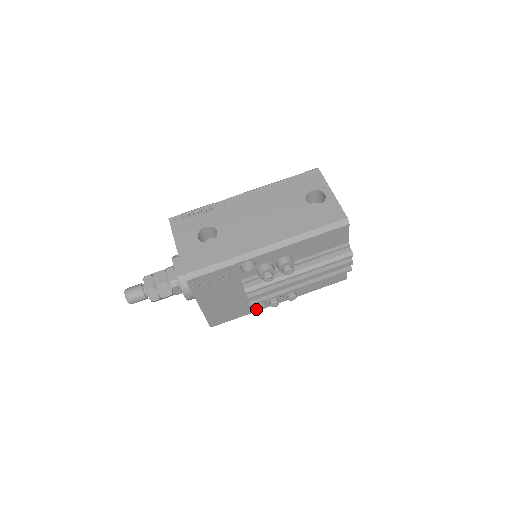
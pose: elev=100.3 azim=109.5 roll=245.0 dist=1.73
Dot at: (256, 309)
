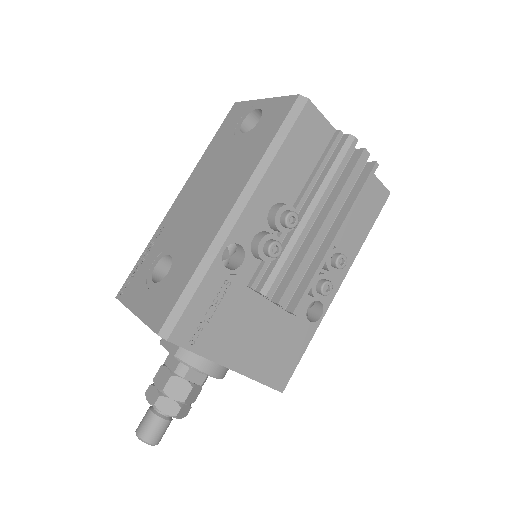
Dot at: (316, 321)
